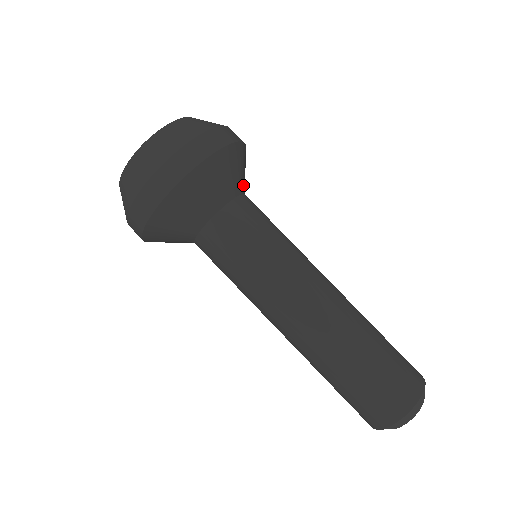
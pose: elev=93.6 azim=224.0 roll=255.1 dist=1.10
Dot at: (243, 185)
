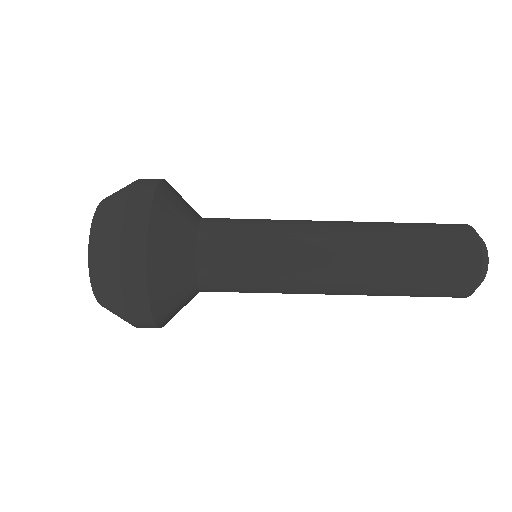
Dot at: (189, 246)
